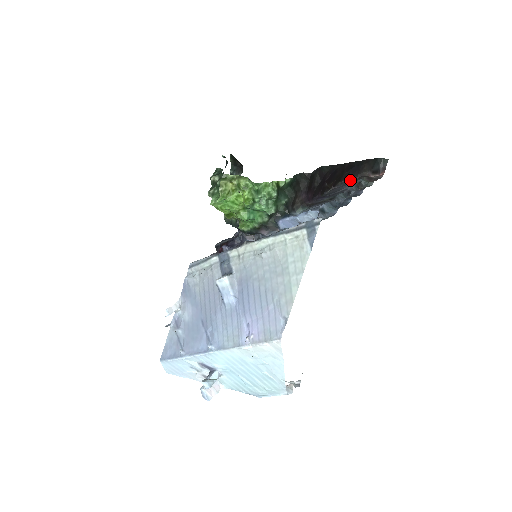
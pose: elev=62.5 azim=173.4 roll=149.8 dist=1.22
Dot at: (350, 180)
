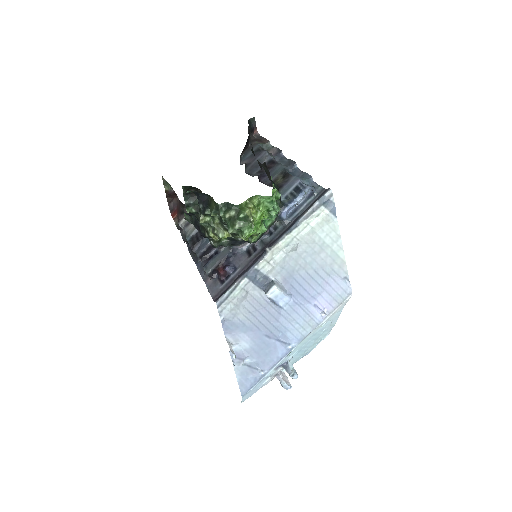
Dot at: (246, 150)
